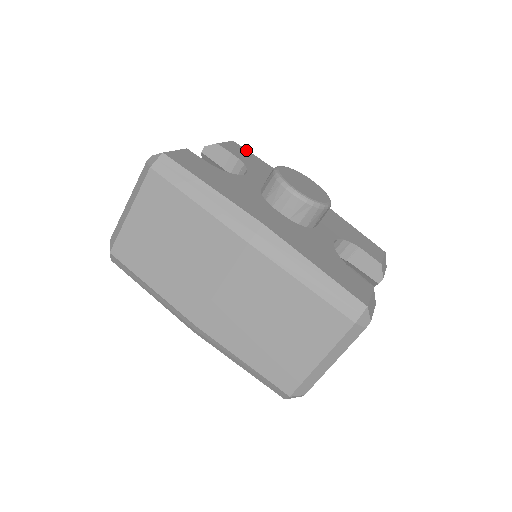
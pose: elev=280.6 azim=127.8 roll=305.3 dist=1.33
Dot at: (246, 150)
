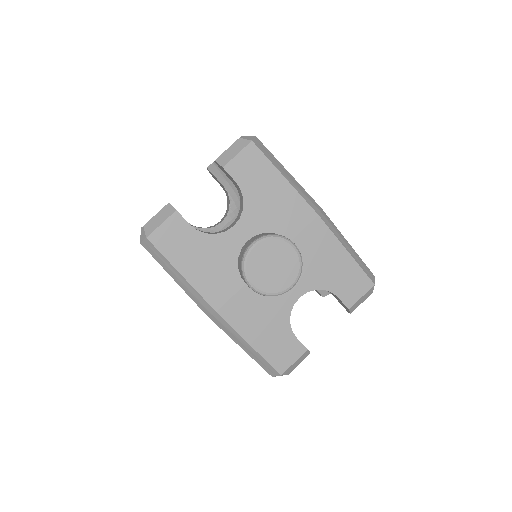
Dot at: (263, 156)
